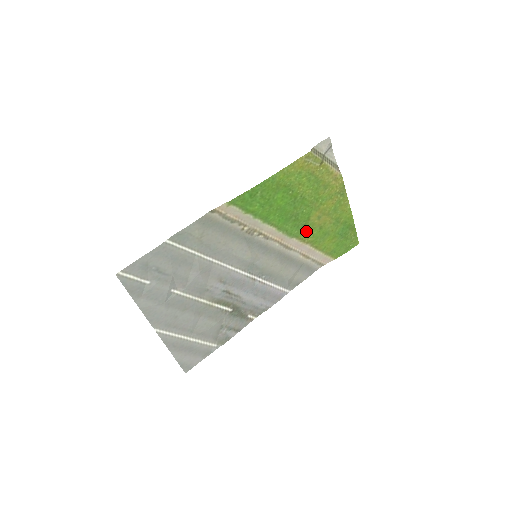
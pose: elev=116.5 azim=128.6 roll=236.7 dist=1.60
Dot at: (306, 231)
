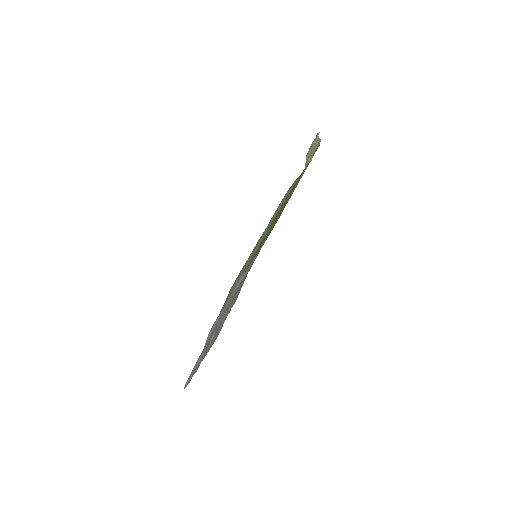
Dot at: (287, 198)
